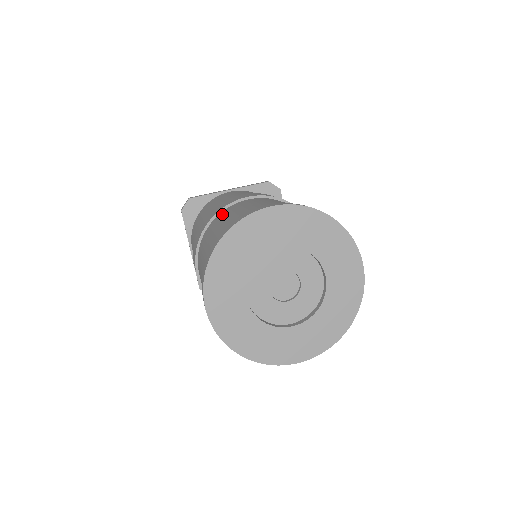
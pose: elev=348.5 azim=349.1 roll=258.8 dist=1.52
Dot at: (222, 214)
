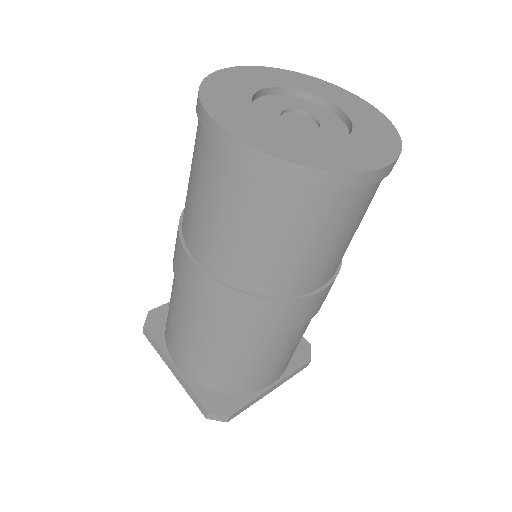
Dot at: occluded
